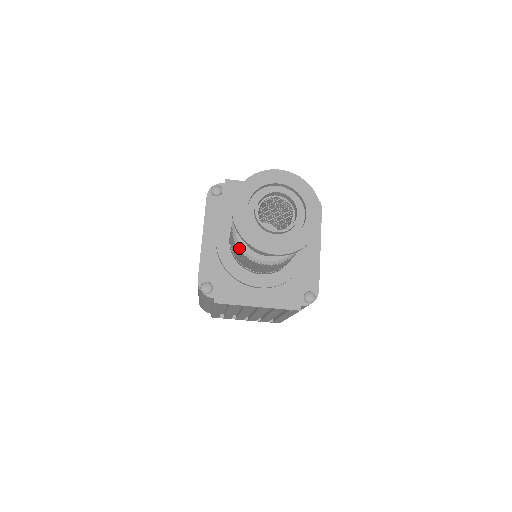
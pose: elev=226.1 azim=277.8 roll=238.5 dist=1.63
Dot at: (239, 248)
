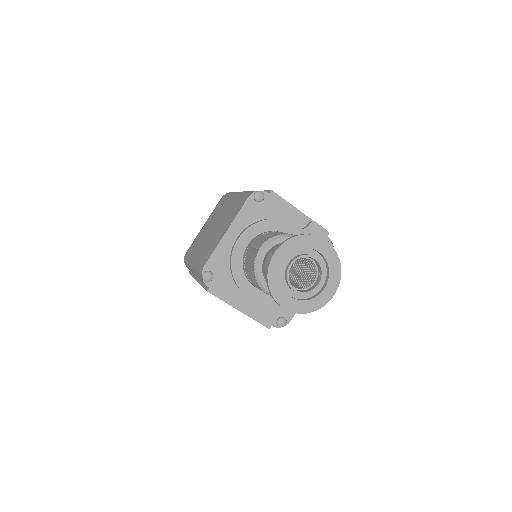
Dot at: (255, 271)
